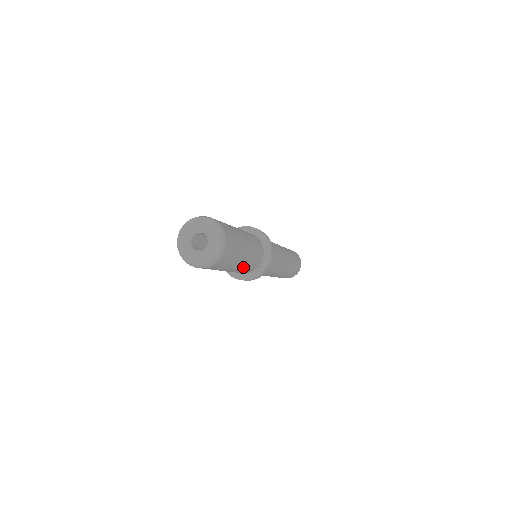
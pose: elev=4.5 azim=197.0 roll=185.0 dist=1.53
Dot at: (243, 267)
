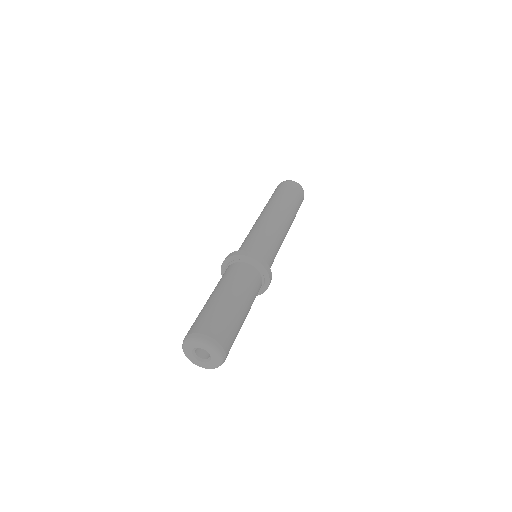
Dot at: occluded
